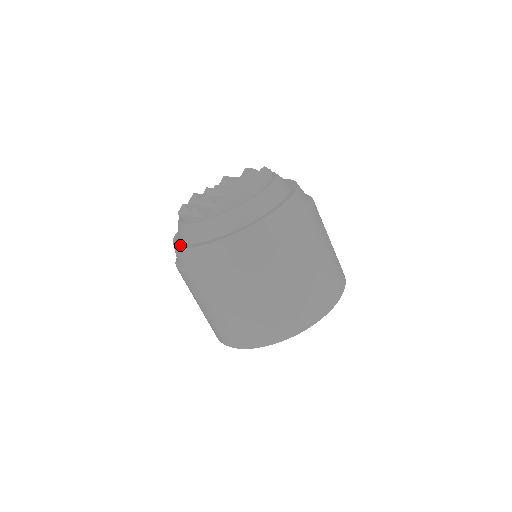
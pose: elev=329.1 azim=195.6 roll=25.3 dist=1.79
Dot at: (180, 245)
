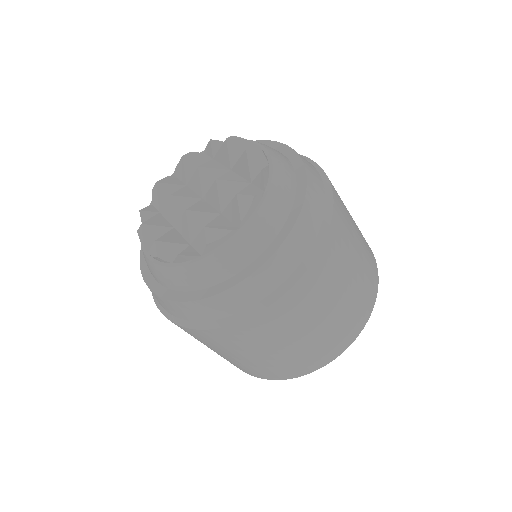
Dot at: occluded
